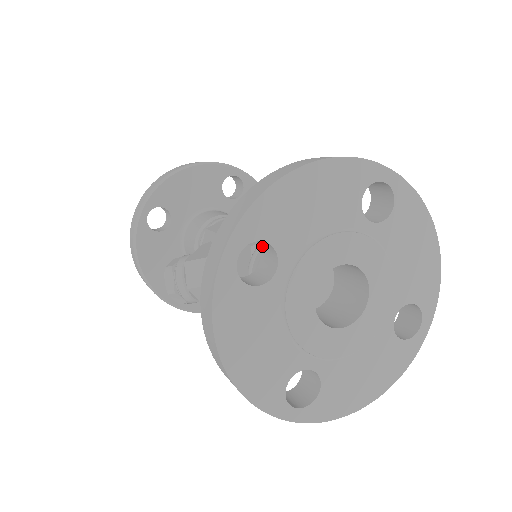
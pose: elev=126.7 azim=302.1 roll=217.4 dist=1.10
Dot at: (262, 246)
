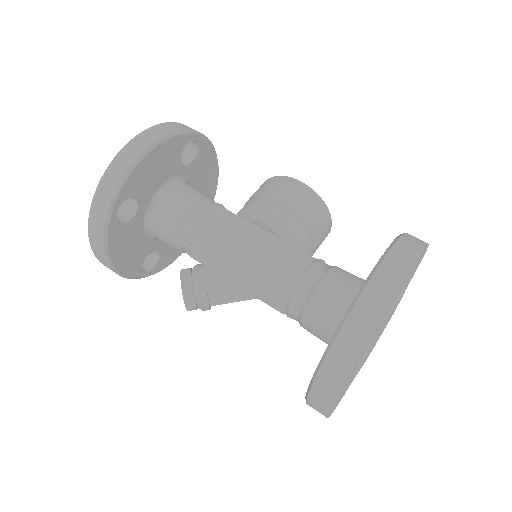
Dot at: occluded
